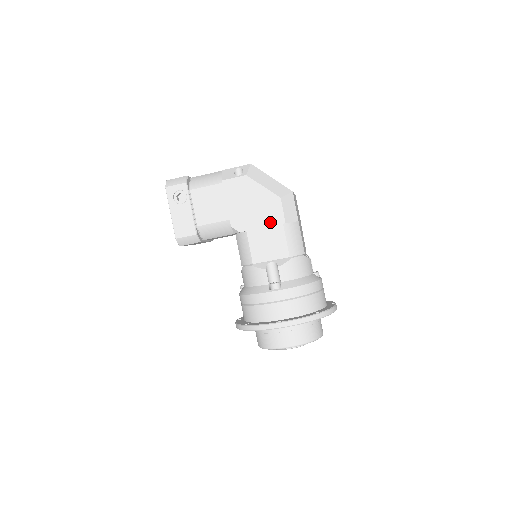
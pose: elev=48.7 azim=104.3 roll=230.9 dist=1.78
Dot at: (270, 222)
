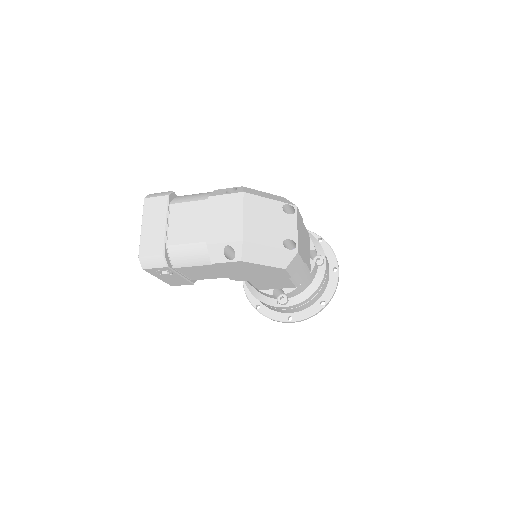
Dot at: (274, 278)
